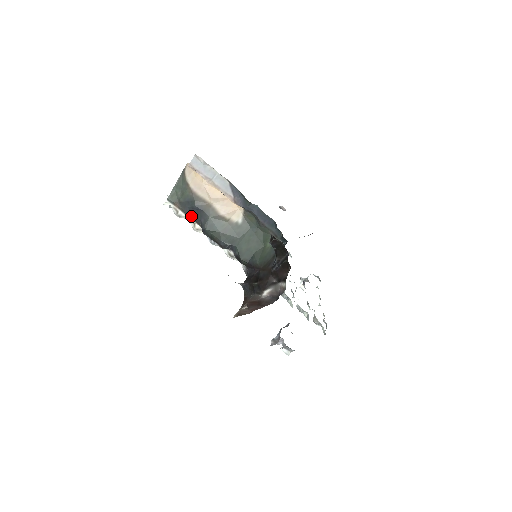
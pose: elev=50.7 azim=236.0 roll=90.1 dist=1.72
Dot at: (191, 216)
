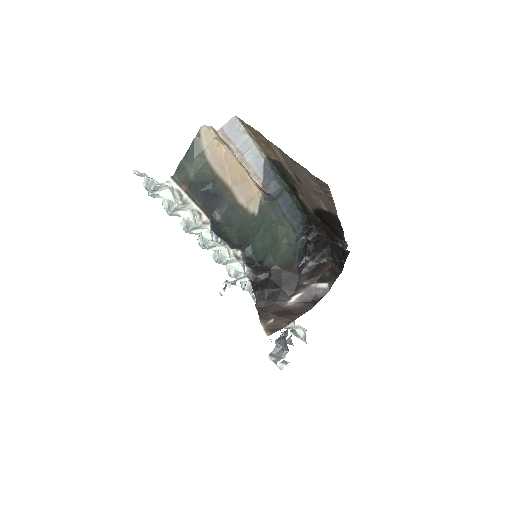
Dot at: (201, 203)
